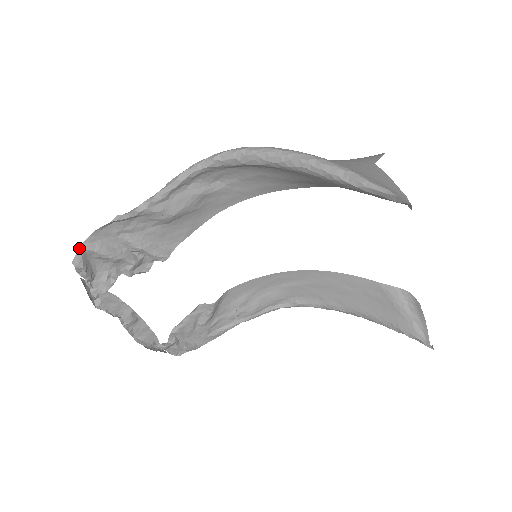
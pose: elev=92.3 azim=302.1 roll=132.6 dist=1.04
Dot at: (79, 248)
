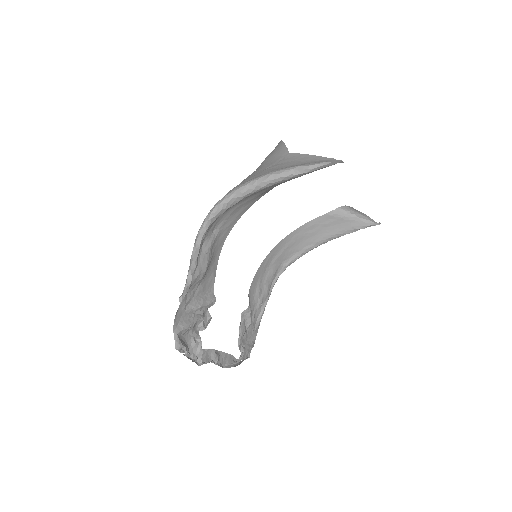
Dot at: (174, 336)
